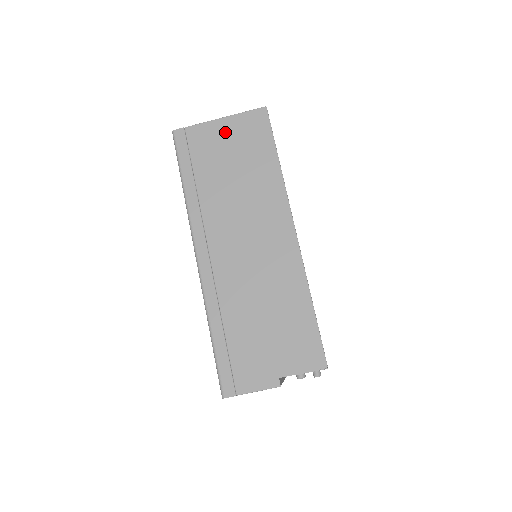
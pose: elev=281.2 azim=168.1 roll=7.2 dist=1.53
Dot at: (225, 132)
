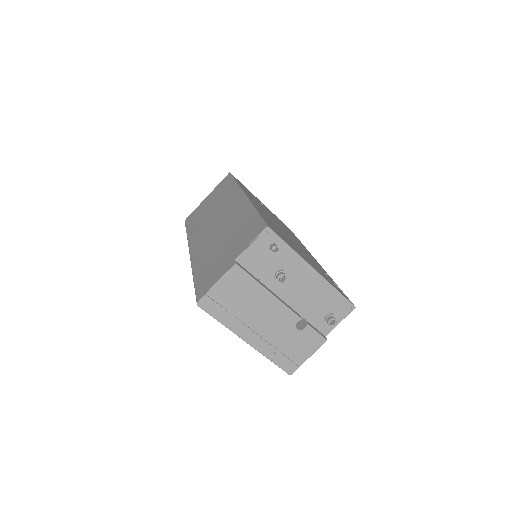
Dot at: (209, 198)
